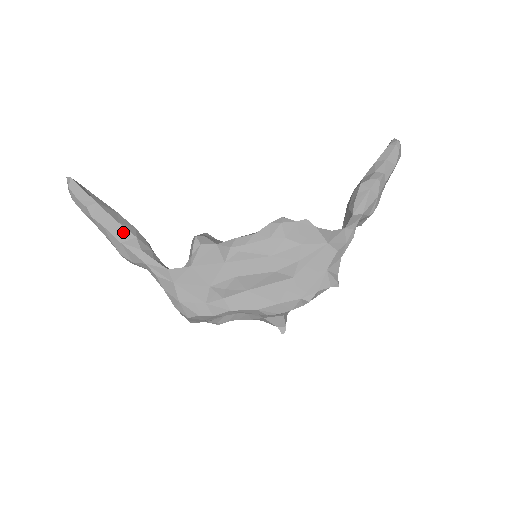
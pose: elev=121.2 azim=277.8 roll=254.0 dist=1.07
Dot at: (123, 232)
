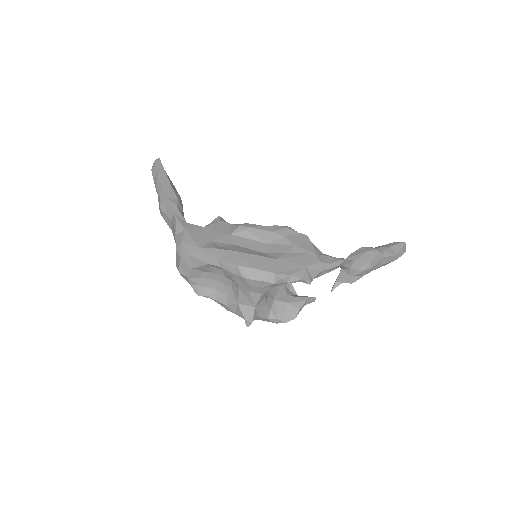
Dot at: (172, 193)
